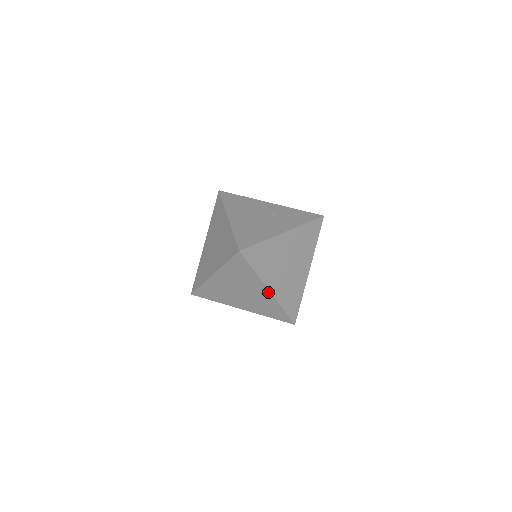
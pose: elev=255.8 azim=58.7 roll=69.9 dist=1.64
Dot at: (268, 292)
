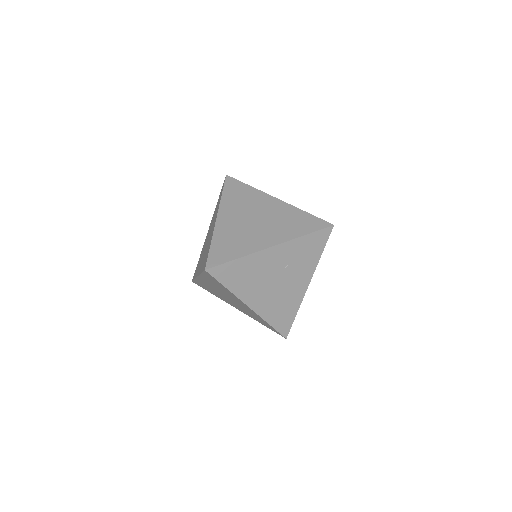
Dot at: occluded
